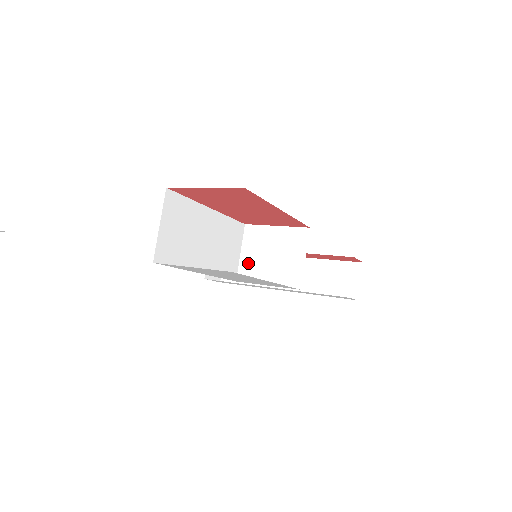
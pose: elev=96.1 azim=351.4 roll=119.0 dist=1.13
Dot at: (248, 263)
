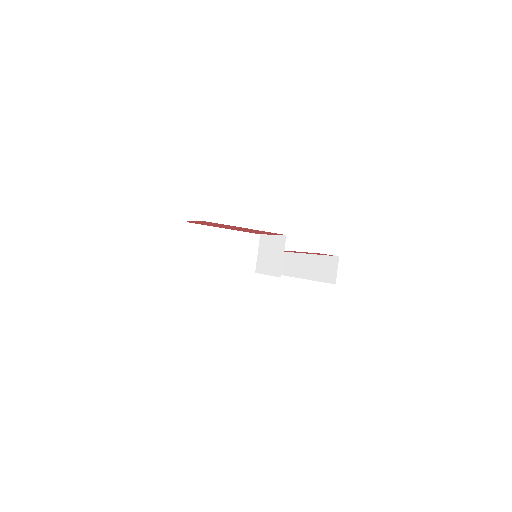
Dot at: (260, 260)
